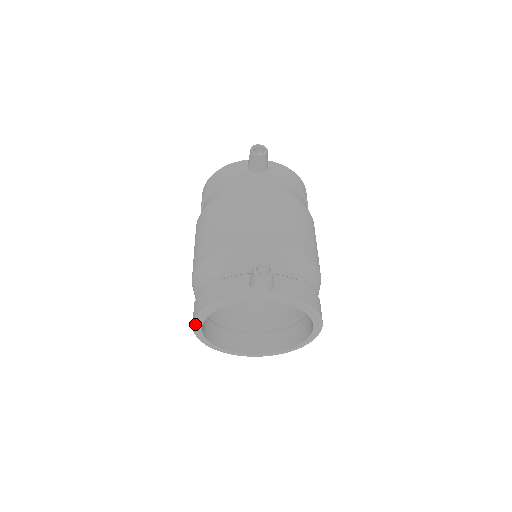
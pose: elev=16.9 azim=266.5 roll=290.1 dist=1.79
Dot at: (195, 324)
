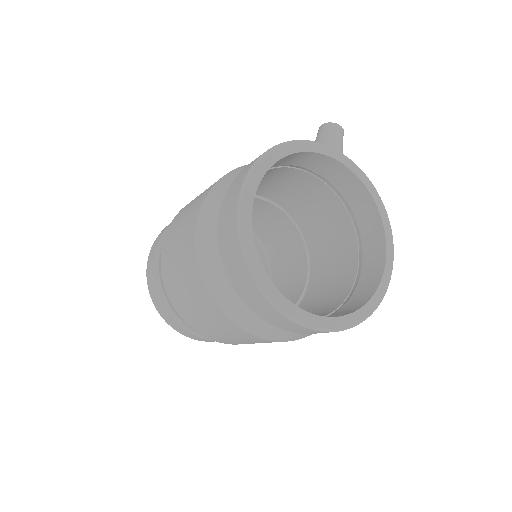
Dot at: (249, 179)
